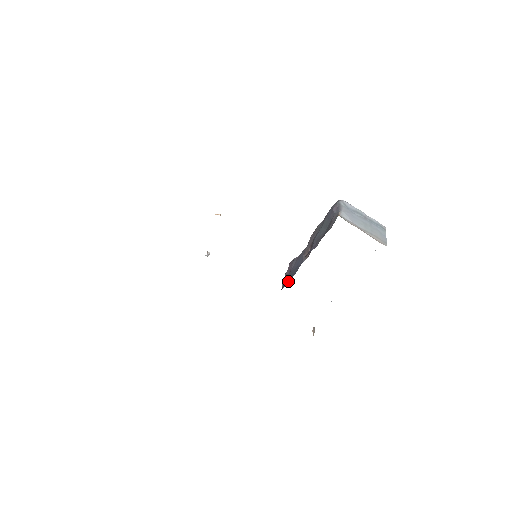
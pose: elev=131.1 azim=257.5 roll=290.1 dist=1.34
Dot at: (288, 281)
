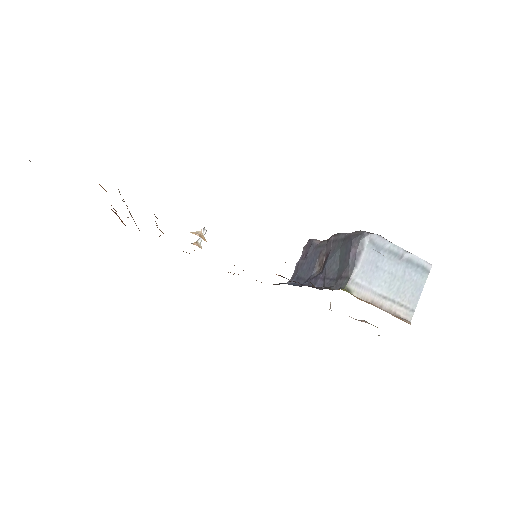
Dot at: (296, 281)
